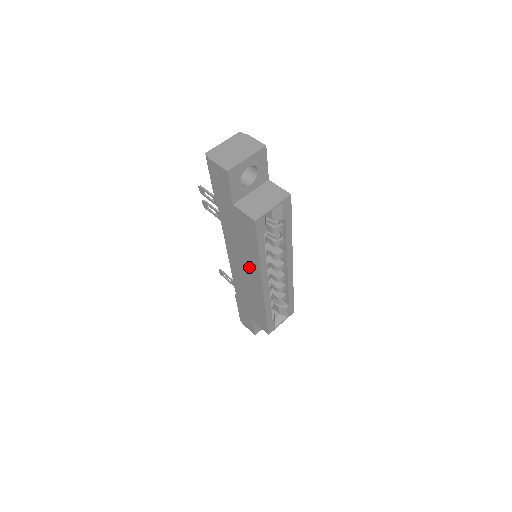
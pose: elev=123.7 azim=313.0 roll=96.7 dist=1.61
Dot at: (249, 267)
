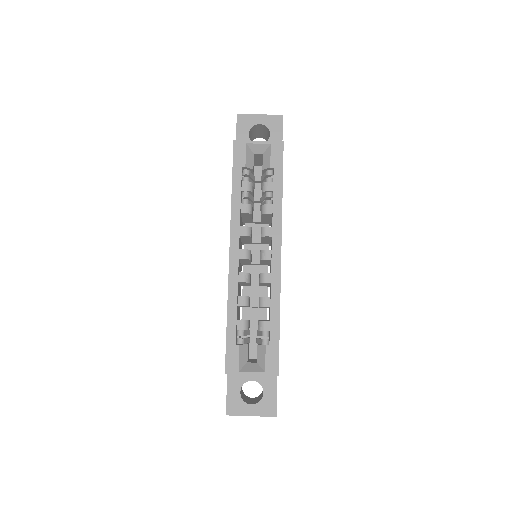
Dot at: occluded
